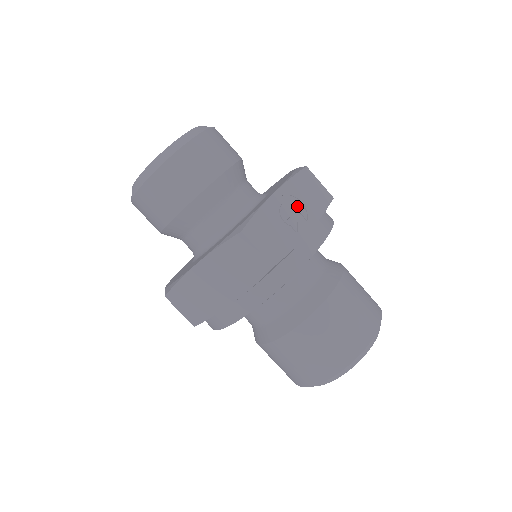
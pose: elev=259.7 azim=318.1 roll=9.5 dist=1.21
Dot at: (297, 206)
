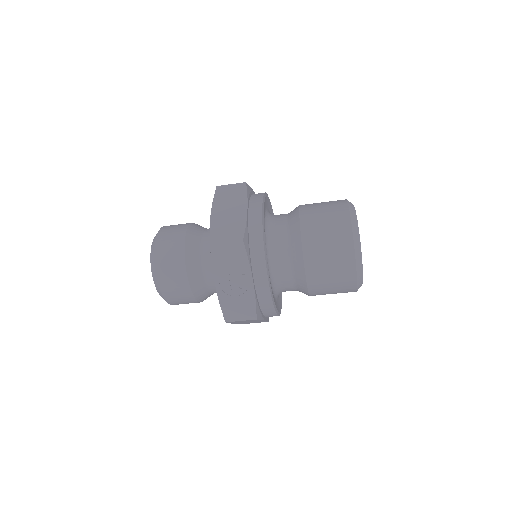
Dot at: (232, 275)
